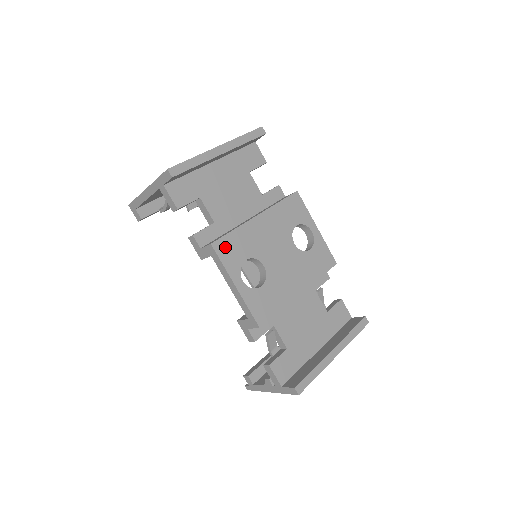
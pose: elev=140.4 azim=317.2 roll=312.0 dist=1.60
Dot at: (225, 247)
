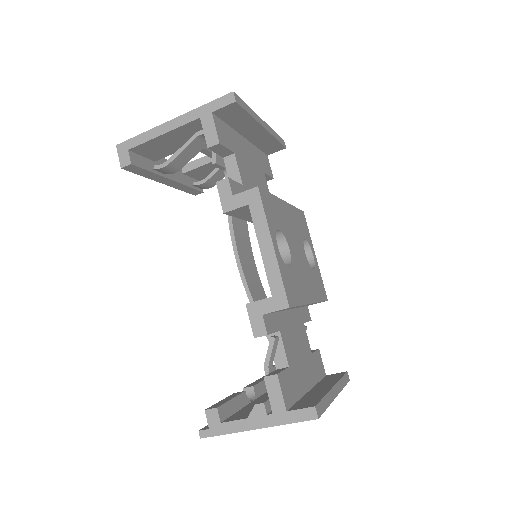
Dot at: (266, 201)
